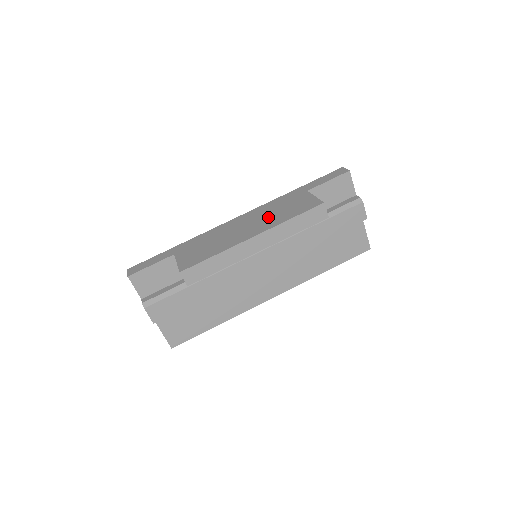
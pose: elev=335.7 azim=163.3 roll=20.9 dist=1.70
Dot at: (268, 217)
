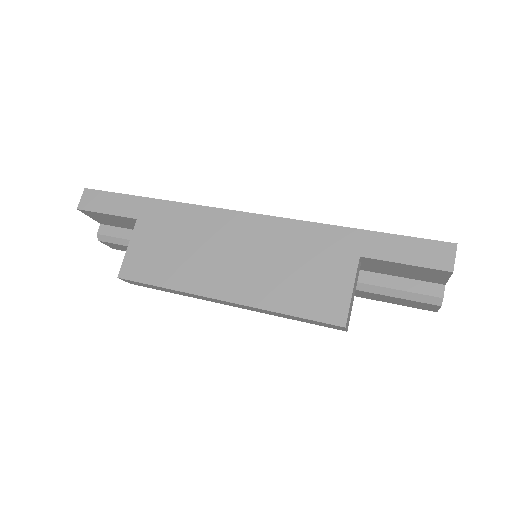
Dot at: (268, 269)
